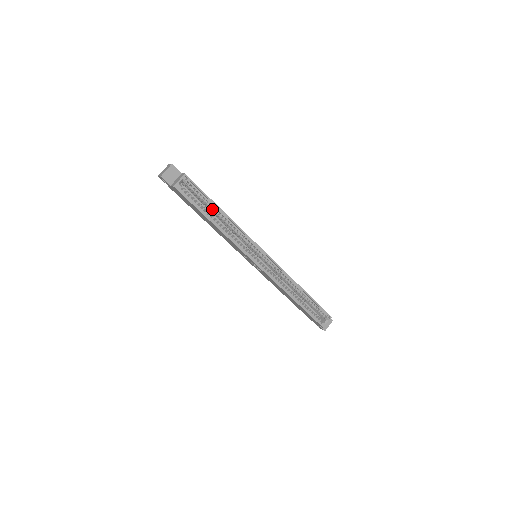
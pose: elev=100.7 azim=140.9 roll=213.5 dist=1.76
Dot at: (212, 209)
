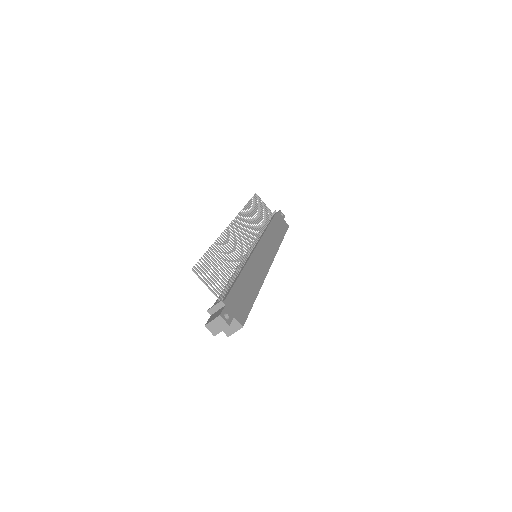
Dot at: occluded
